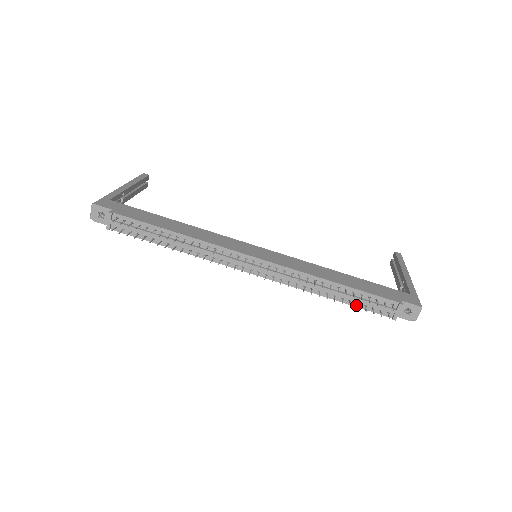
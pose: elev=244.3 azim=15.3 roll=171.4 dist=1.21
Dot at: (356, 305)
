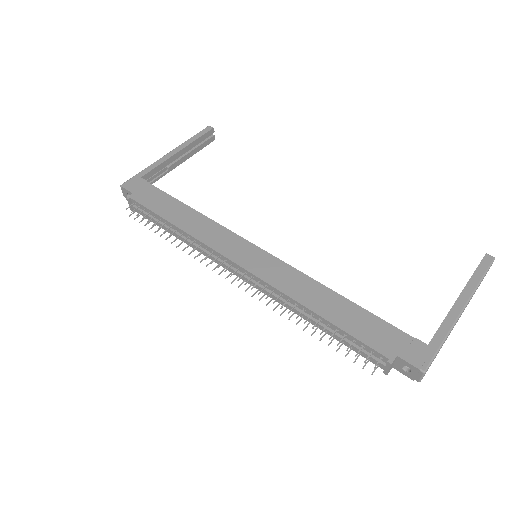
Dot at: (343, 342)
